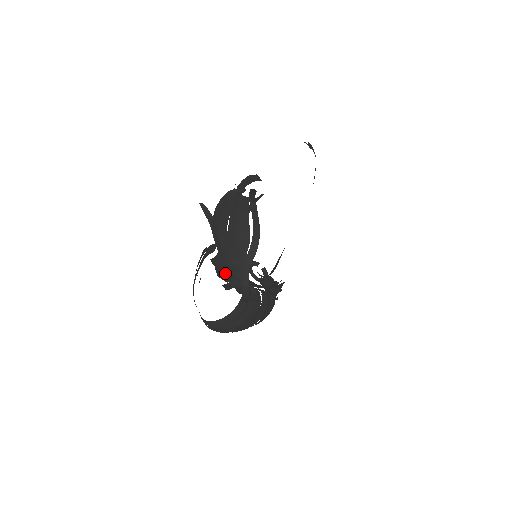
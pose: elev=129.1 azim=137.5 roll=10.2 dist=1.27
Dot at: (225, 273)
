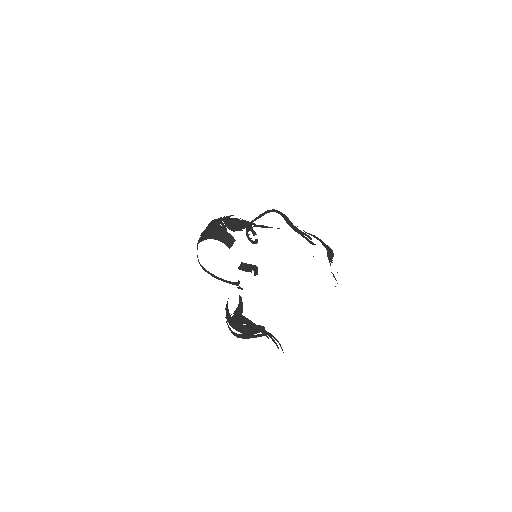
Dot at: (231, 326)
